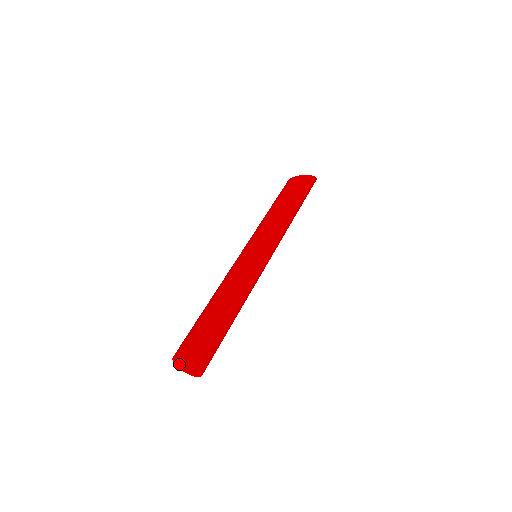
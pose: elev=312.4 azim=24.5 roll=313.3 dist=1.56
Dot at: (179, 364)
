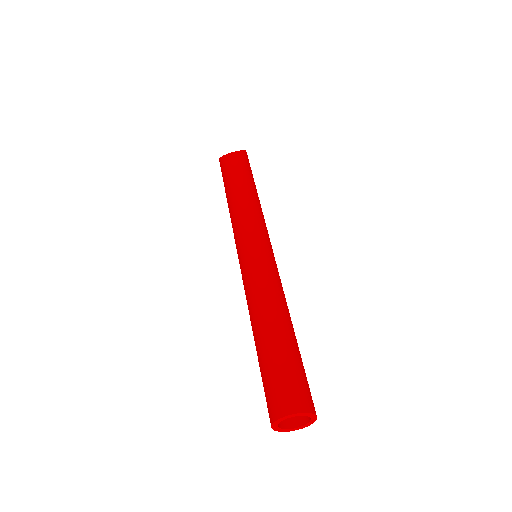
Dot at: (277, 423)
